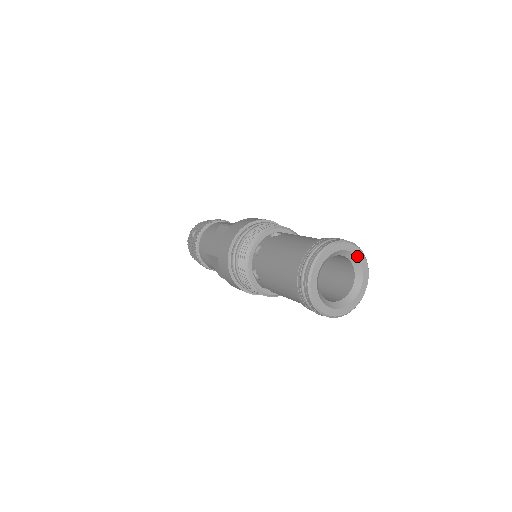
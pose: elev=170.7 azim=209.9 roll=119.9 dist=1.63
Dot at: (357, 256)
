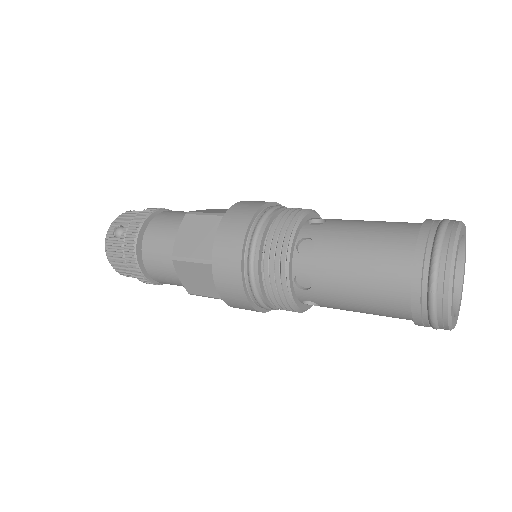
Dot at: (465, 242)
